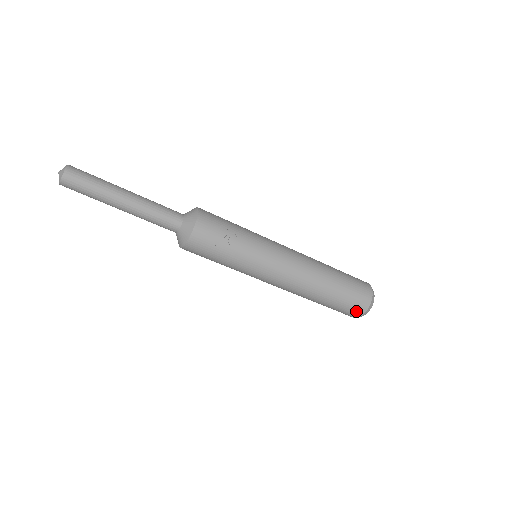
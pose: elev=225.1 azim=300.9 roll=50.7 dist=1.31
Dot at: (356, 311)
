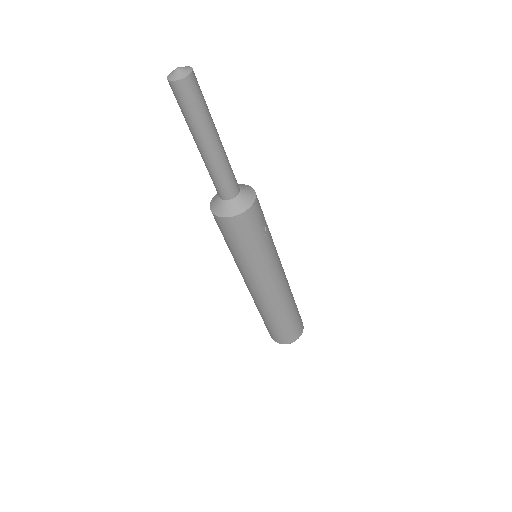
Dot at: (295, 335)
